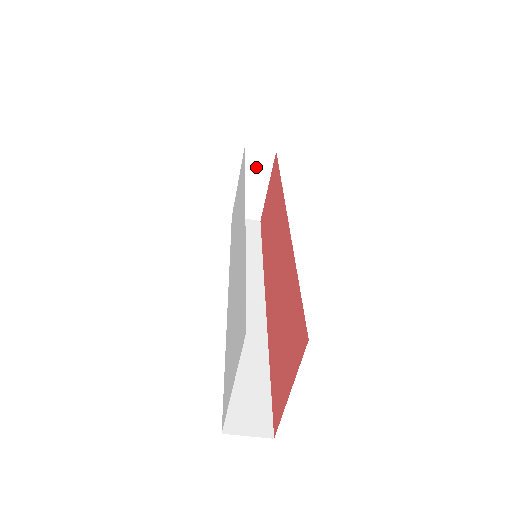
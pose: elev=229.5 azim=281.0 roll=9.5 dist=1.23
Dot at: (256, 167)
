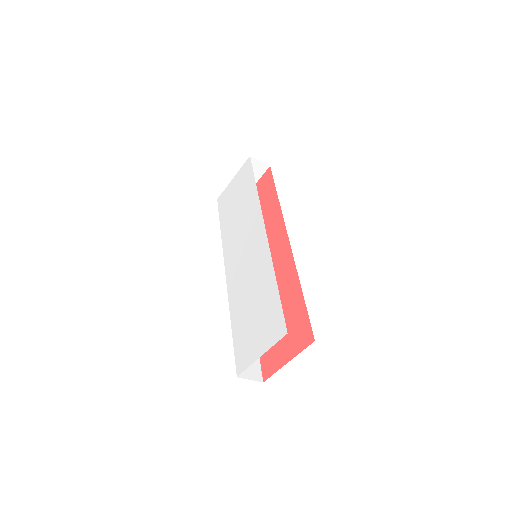
Dot at: occluded
